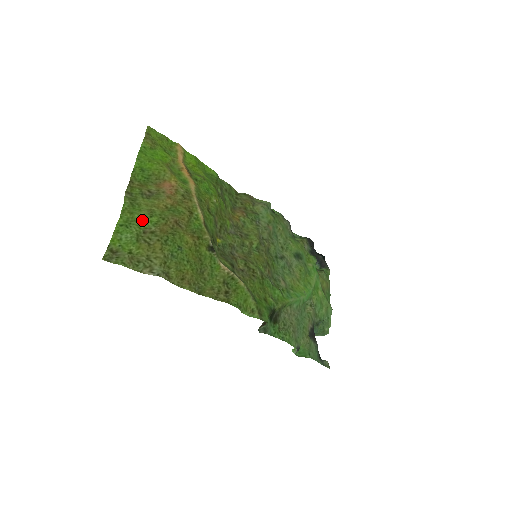
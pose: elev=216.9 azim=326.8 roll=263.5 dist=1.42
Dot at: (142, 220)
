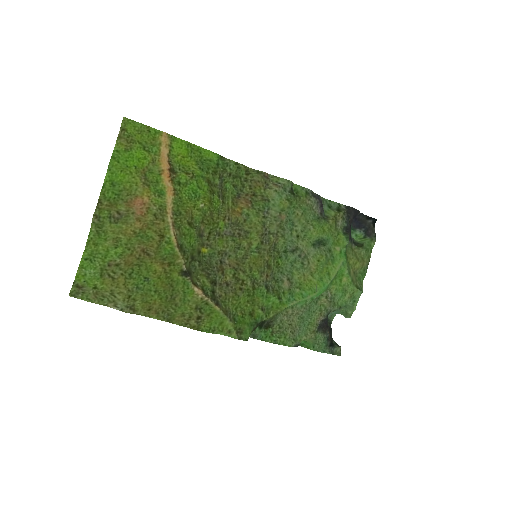
Dot at: (107, 252)
